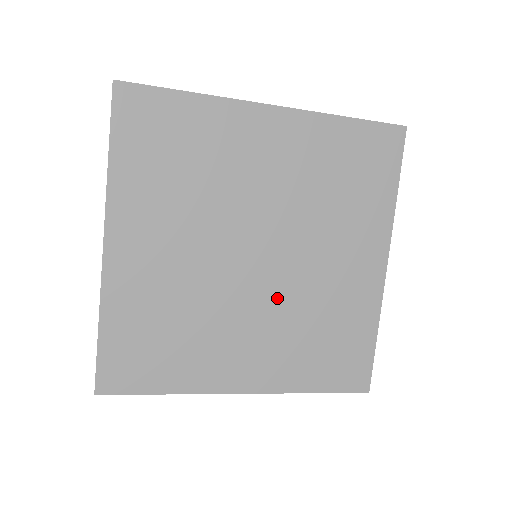
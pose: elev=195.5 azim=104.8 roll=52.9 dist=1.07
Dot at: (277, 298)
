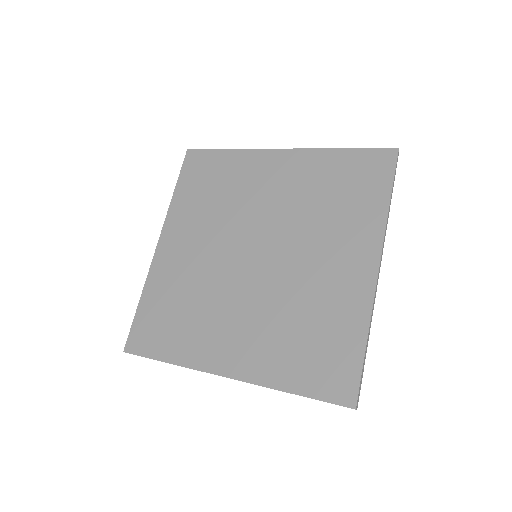
Dot at: (267, 291)
